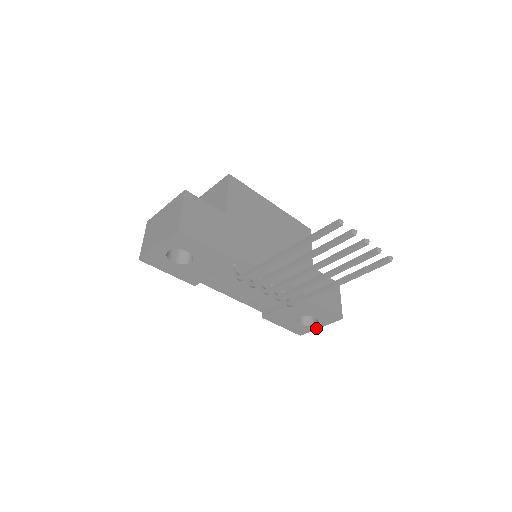
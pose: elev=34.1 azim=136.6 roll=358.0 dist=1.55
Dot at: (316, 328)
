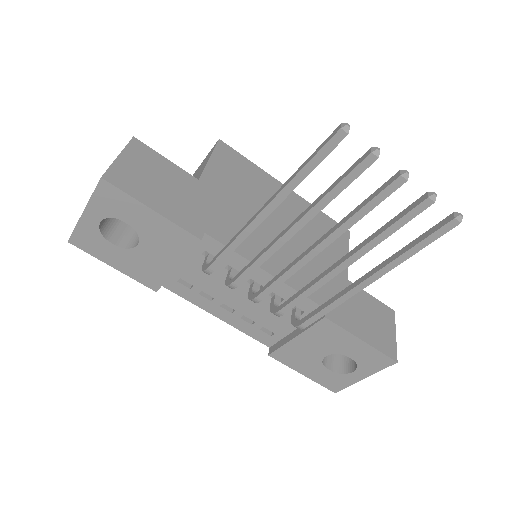
Dot at: (357, 379)
